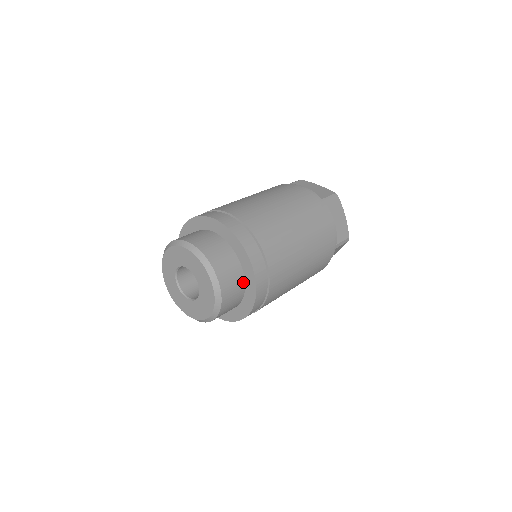
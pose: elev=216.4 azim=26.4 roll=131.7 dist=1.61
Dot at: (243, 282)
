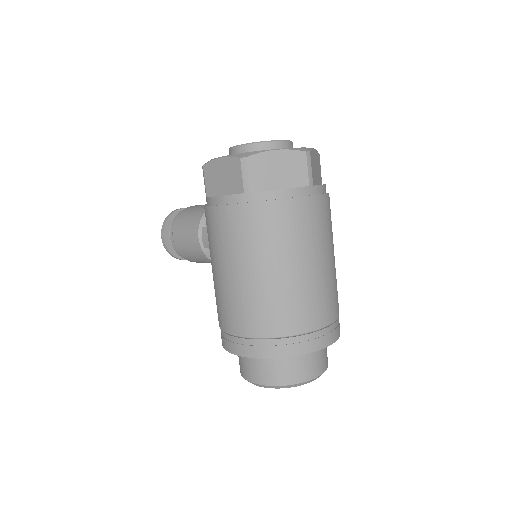
Dot at: occluded
